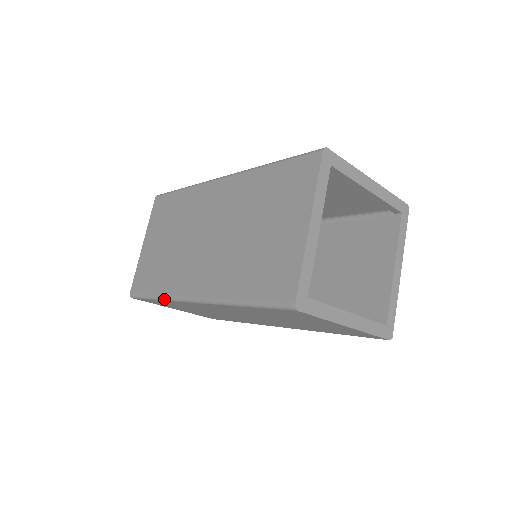
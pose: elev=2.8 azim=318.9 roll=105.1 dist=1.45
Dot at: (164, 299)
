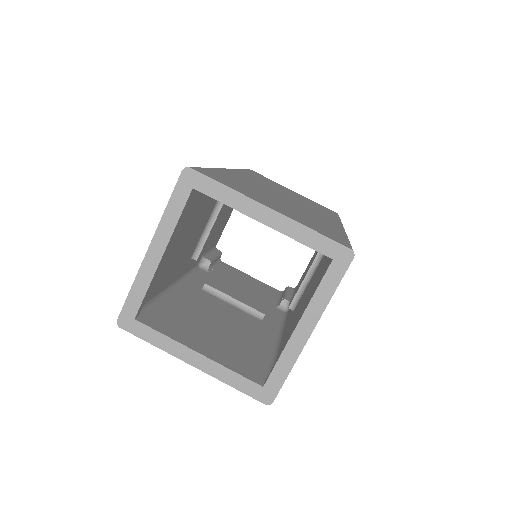
Dot at: occluded
